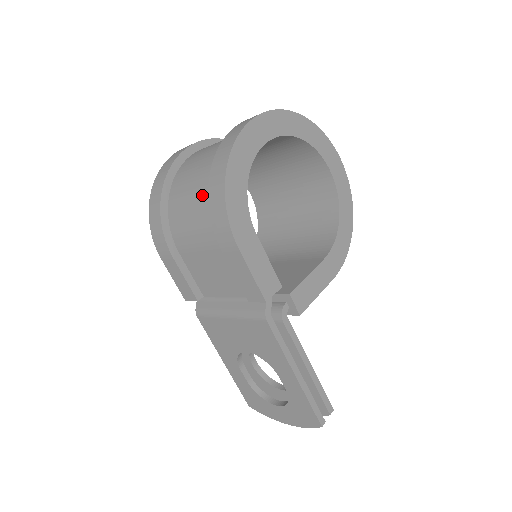
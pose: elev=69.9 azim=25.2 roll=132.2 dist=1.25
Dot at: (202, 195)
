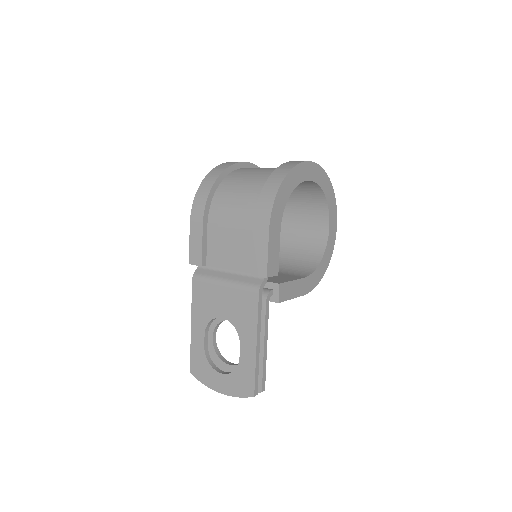
Dot at: (253, 190)
